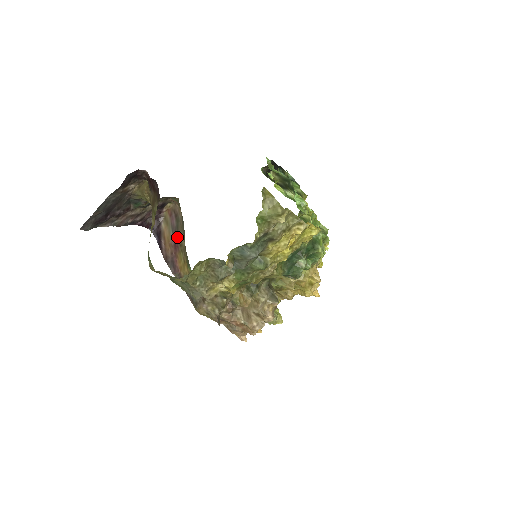
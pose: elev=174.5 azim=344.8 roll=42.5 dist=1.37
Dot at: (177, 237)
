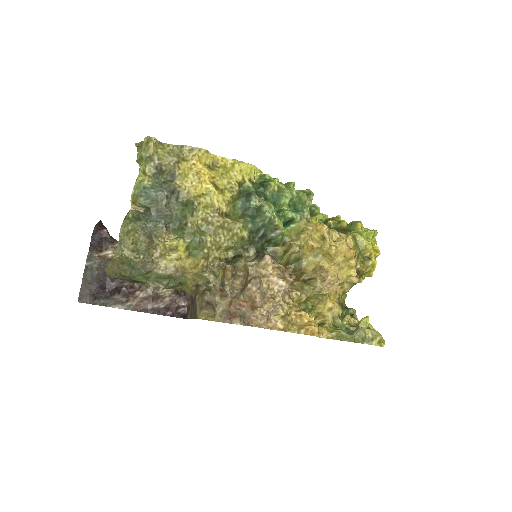
Dot at: occluded
